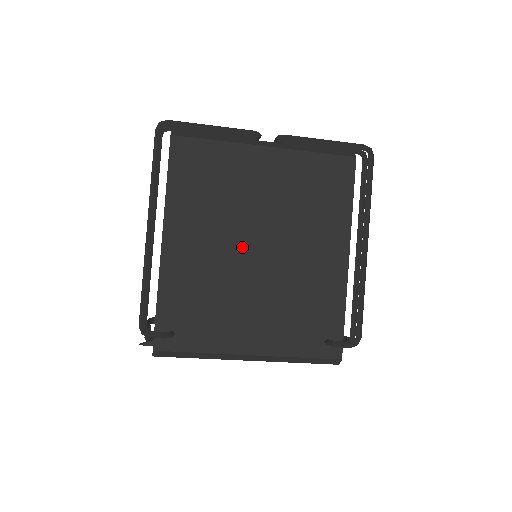
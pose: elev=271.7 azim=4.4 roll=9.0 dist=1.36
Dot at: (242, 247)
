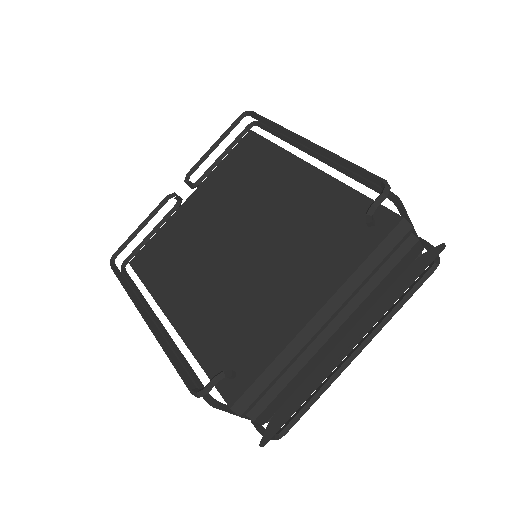
Dot at: (228, 257)
